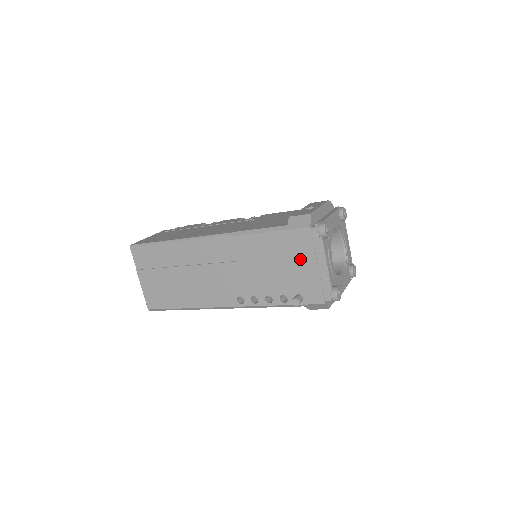
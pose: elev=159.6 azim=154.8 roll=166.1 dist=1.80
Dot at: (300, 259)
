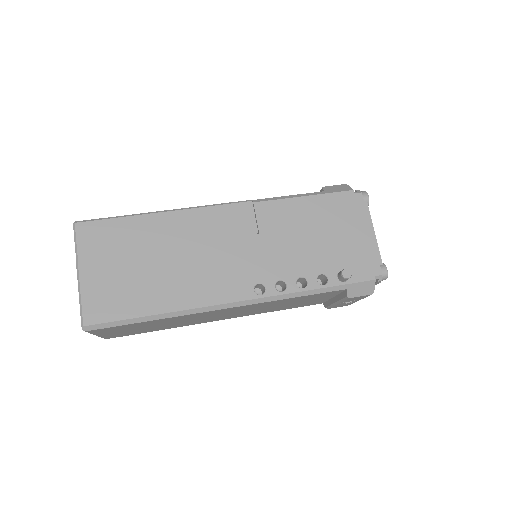
Dot at: (343, 226)
